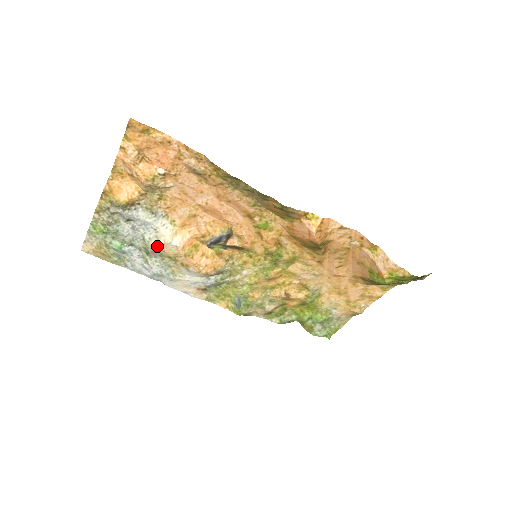
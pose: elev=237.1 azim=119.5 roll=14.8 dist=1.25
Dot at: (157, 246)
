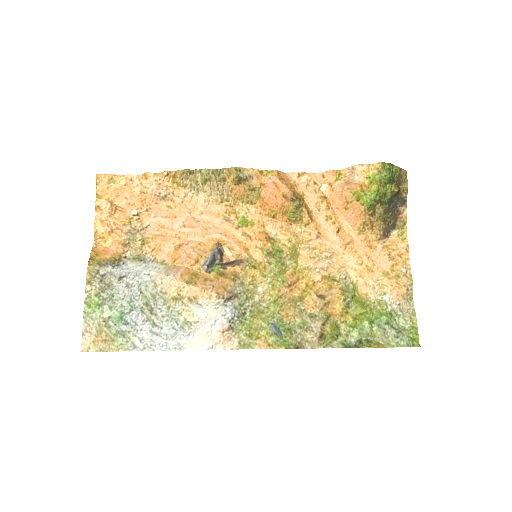
Dot at: (156, 290)
